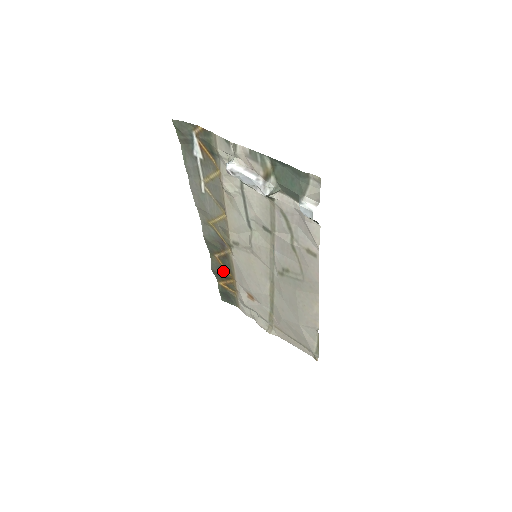
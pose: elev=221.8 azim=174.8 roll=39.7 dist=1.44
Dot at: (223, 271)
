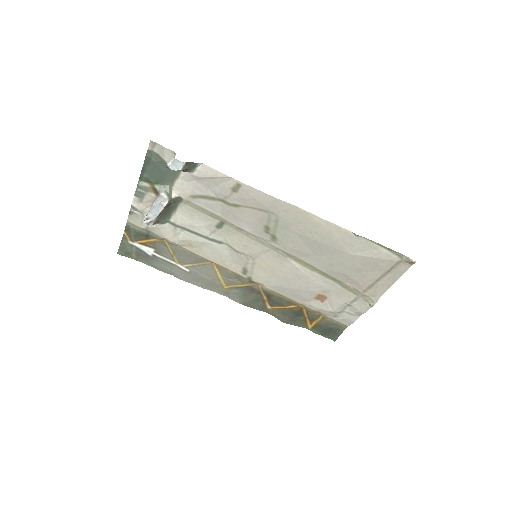
Dot at: (289, 312)
